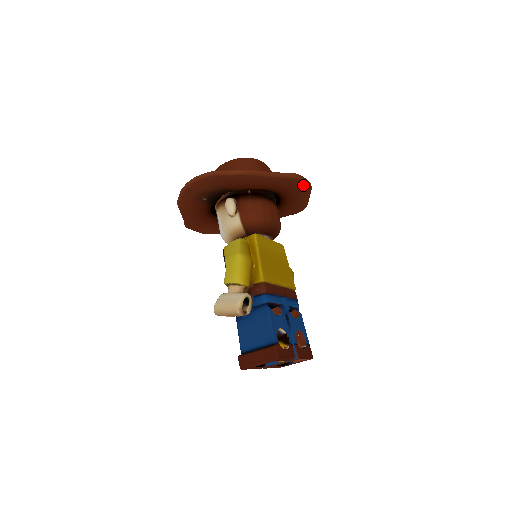
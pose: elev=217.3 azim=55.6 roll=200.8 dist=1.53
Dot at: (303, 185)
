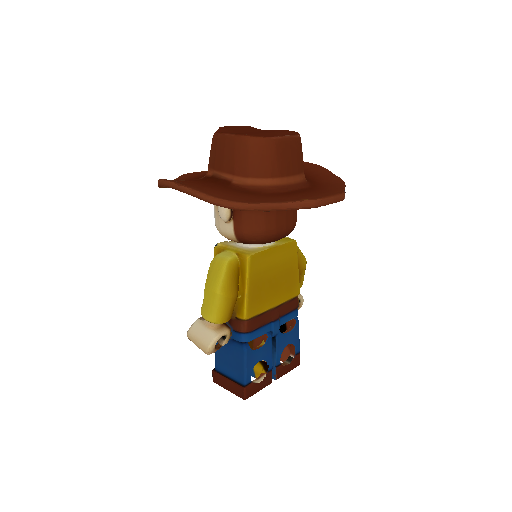
Dot at: occluded
